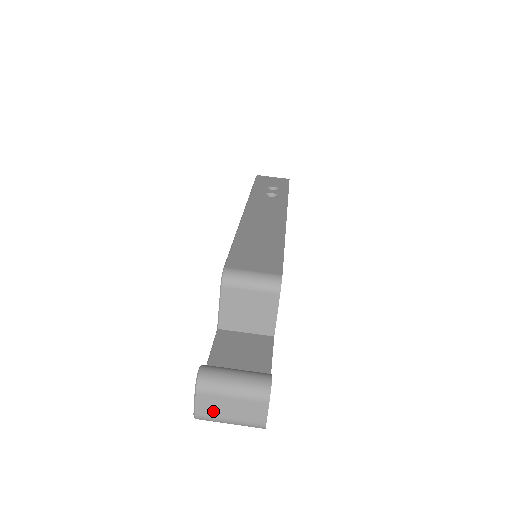
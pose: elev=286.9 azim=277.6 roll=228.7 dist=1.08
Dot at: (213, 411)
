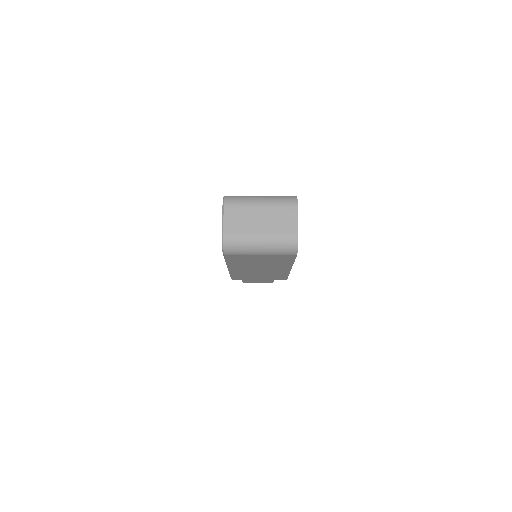
Dot at: (242, 226)
